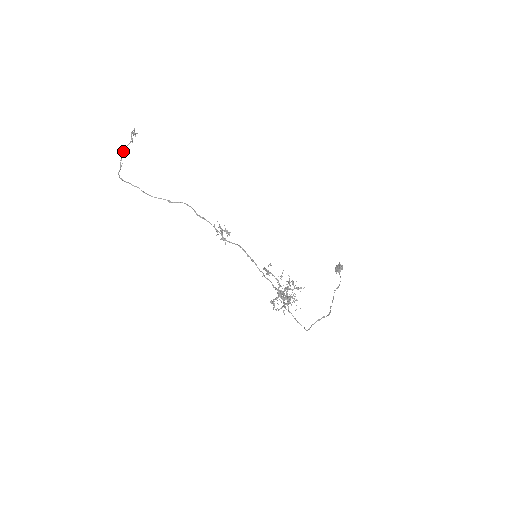
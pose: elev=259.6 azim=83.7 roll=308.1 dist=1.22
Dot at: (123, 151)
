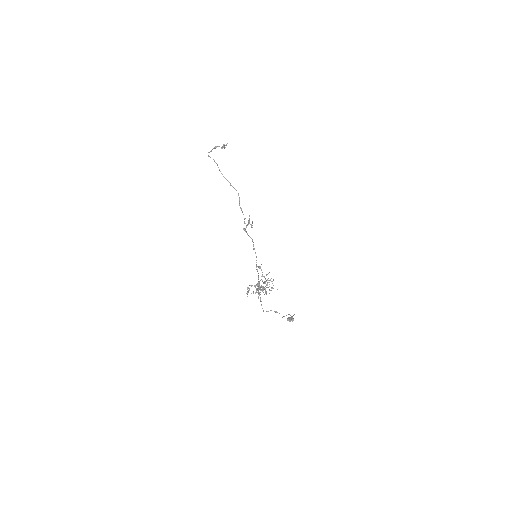
Dot at: (216, 146)
